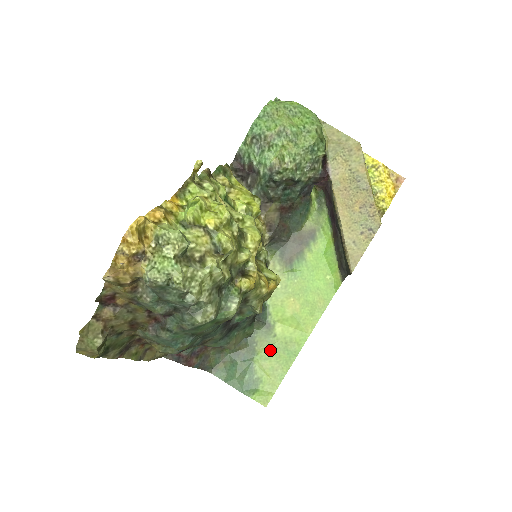
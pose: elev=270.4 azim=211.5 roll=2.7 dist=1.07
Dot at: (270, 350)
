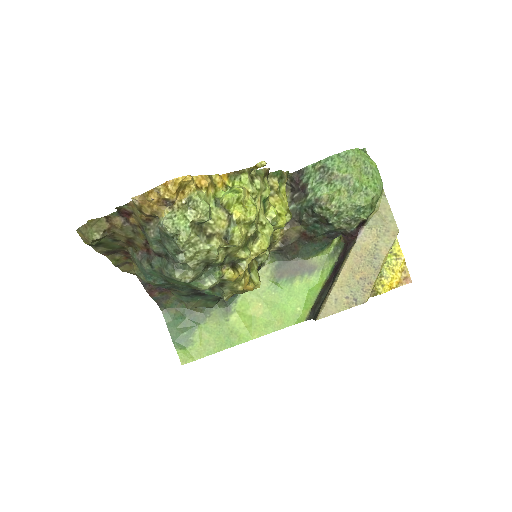
Dot at: (216, 328)
